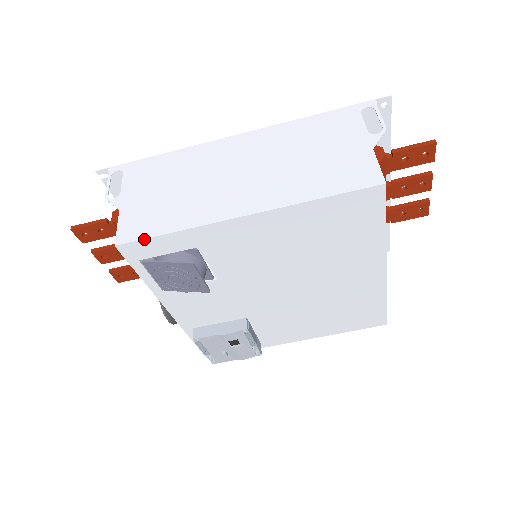
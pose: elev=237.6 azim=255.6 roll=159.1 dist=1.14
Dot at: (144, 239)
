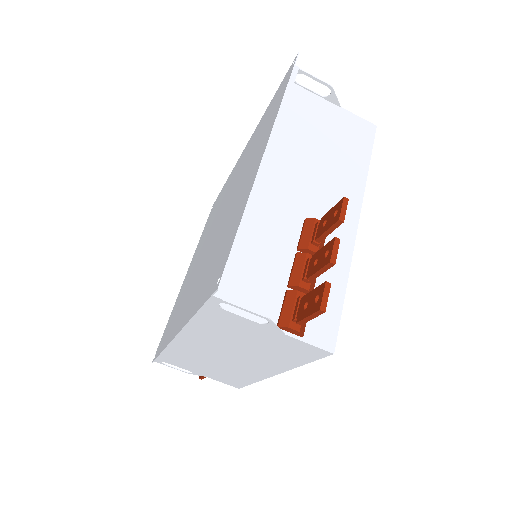
Dot at: occluded
